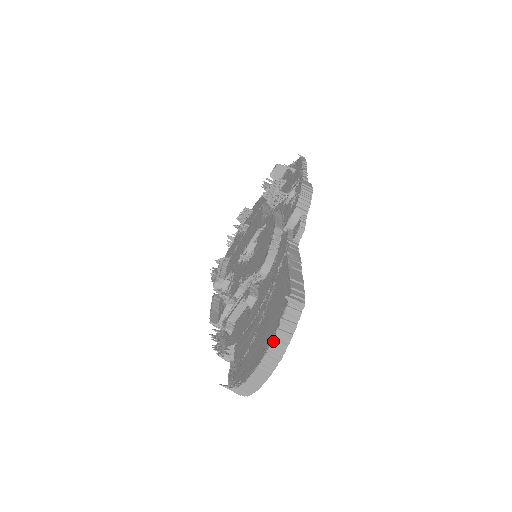
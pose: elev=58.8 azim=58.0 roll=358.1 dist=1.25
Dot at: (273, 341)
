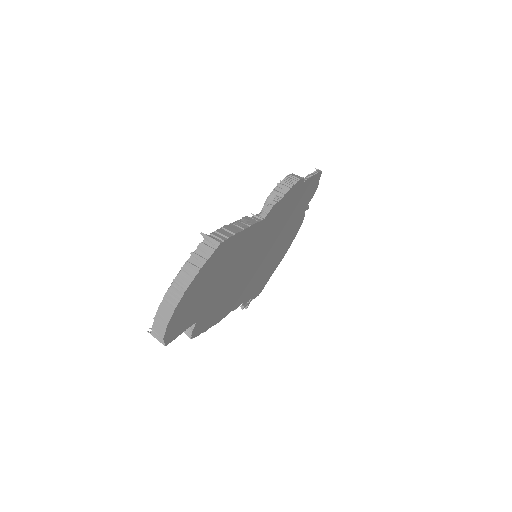
Dot at: (179, 272)
